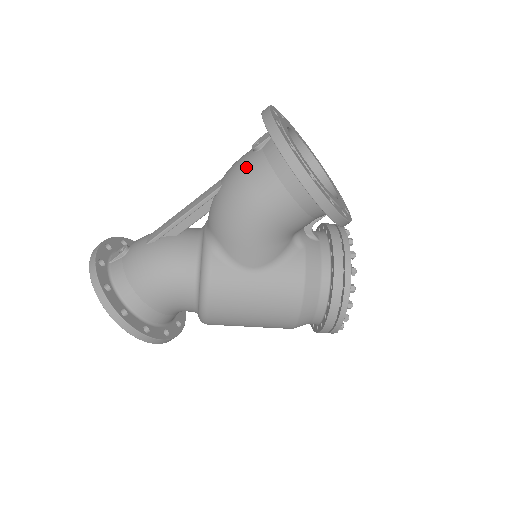
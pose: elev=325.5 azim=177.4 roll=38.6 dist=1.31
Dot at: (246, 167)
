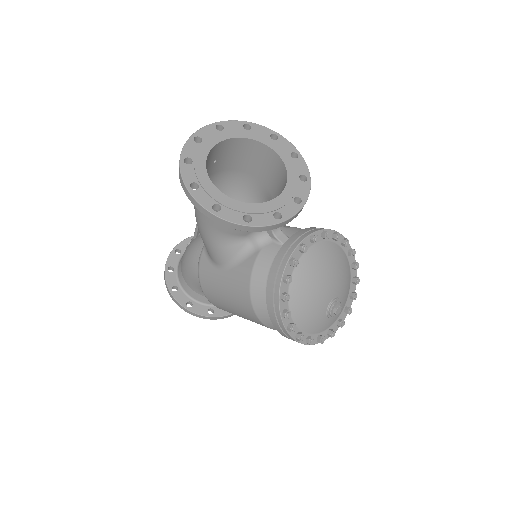
Dot at: occluded
